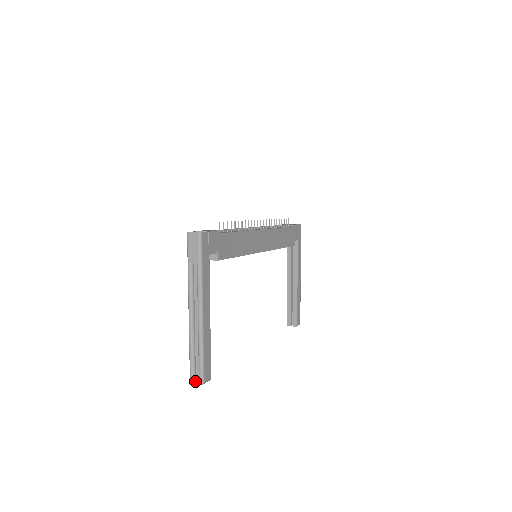
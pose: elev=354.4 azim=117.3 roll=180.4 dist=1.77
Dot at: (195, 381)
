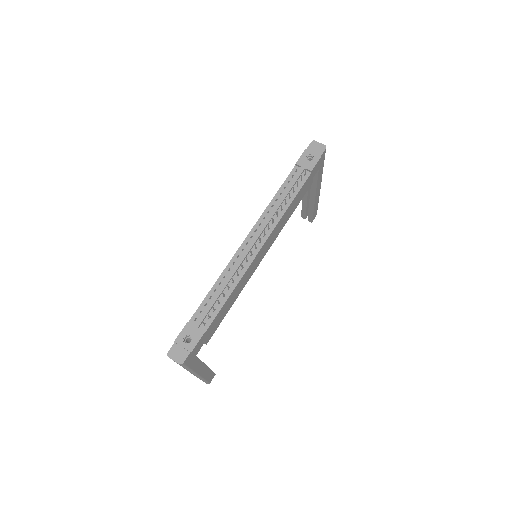
Dot at: occluded
